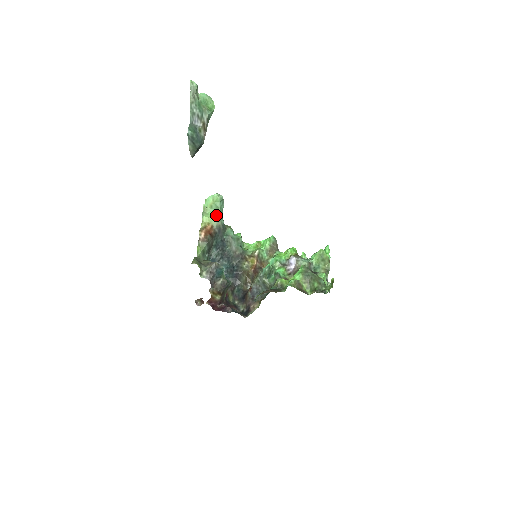
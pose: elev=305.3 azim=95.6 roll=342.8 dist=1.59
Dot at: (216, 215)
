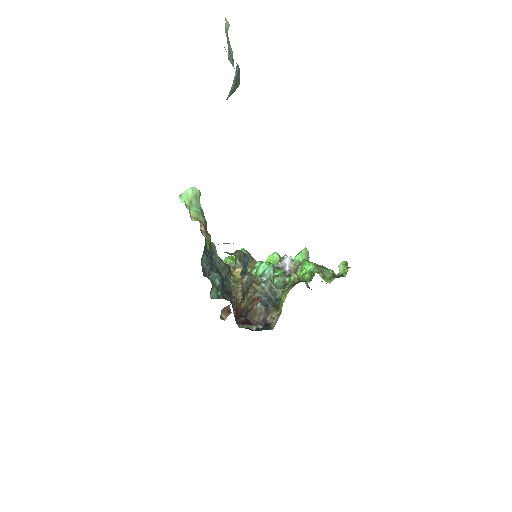
Dot at: (200, 211)
